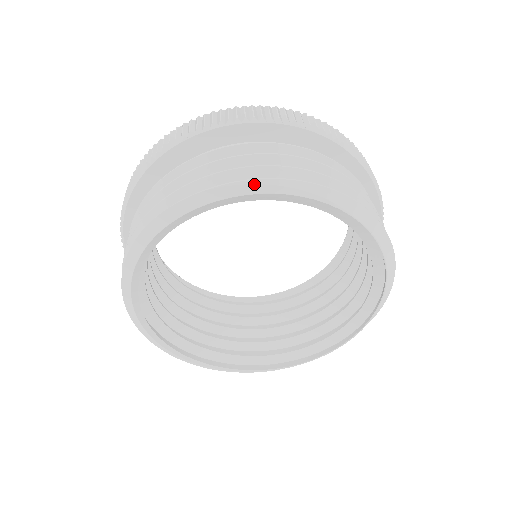
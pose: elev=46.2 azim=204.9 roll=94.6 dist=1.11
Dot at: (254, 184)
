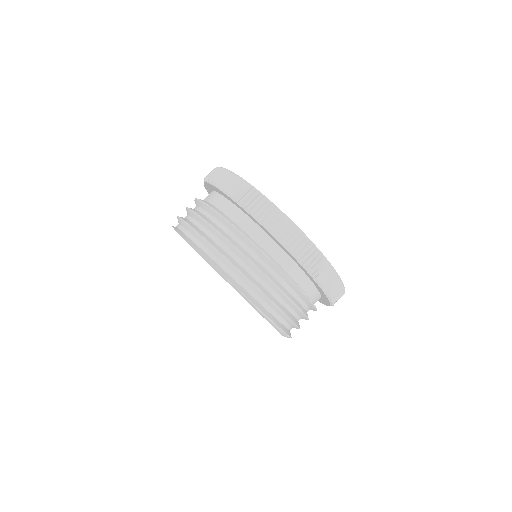
Dot at: (272, 323)
